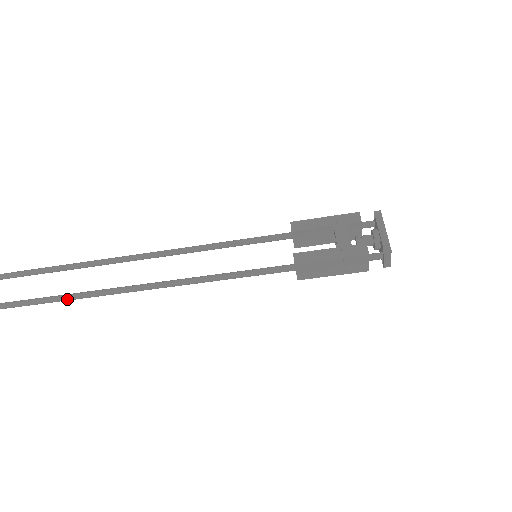
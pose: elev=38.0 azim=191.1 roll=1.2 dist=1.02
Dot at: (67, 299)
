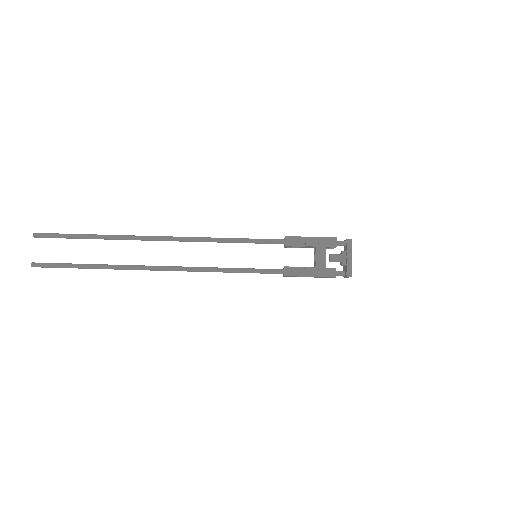
Dot at: occluded
